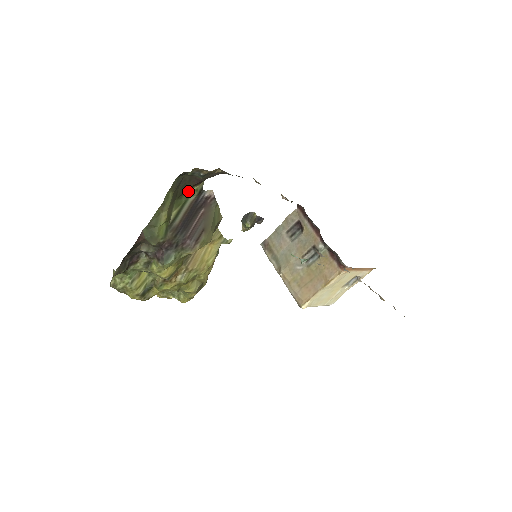
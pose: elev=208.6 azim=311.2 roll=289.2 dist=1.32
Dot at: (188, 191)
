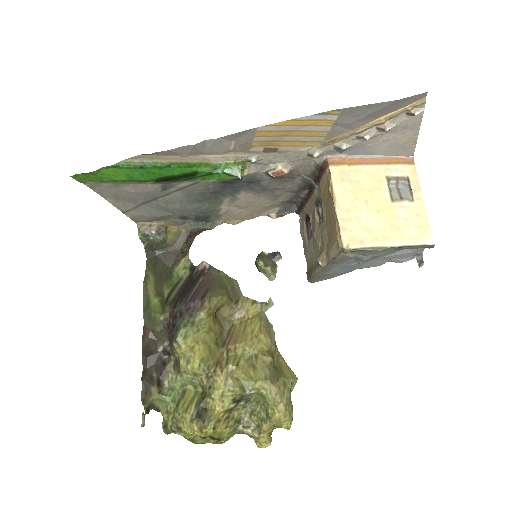
Dot at: (177, 273)
